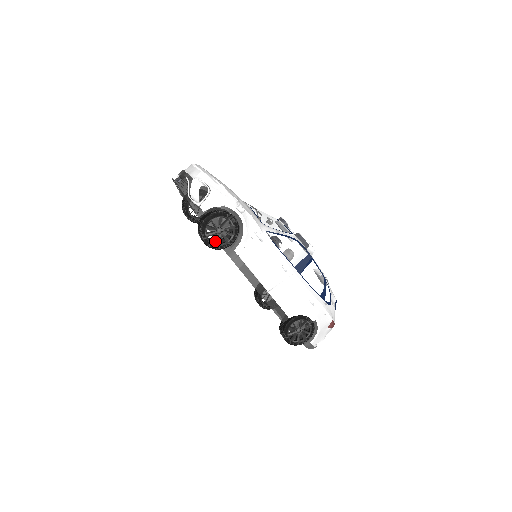
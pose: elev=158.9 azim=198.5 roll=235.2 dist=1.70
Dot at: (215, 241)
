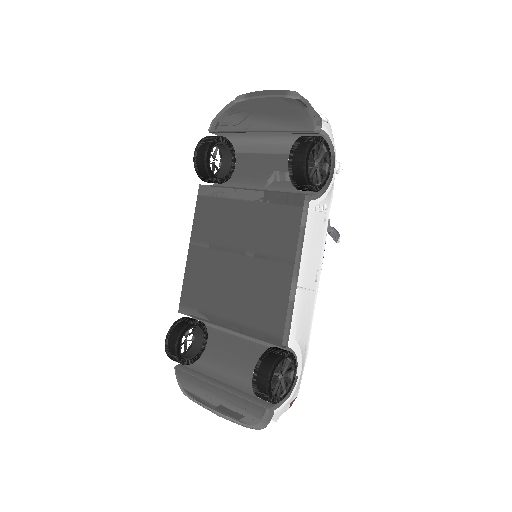
Dot at: occluded
